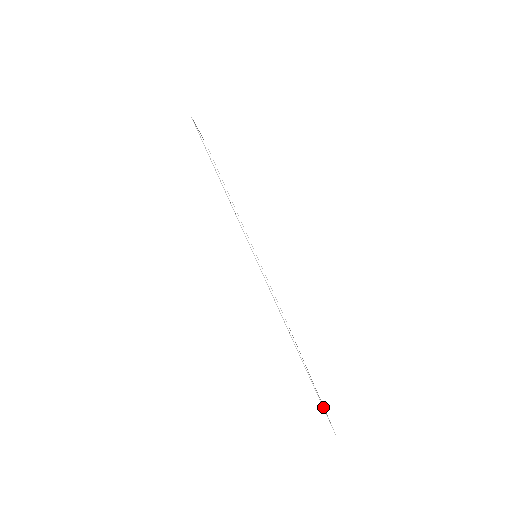
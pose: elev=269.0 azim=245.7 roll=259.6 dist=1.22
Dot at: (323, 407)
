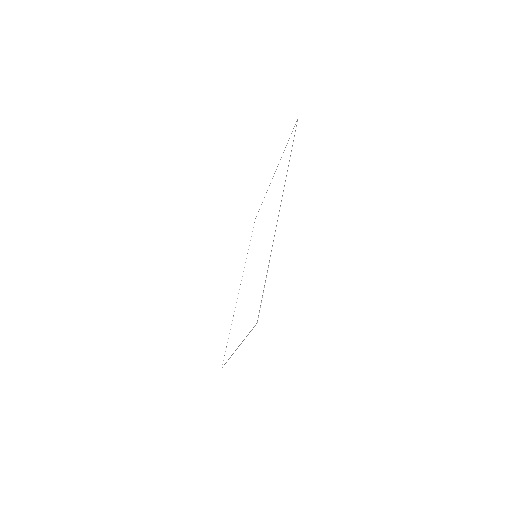
Dot at: occluded
